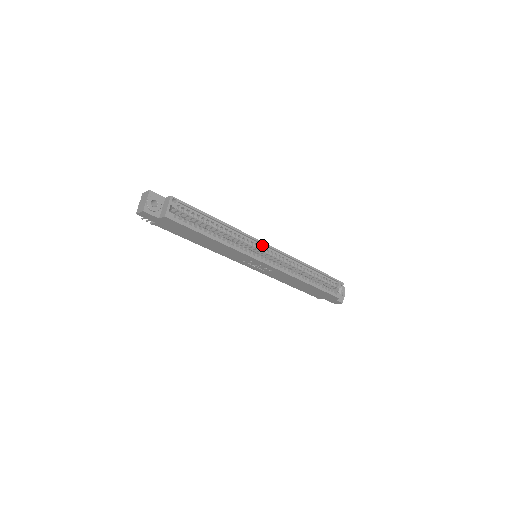
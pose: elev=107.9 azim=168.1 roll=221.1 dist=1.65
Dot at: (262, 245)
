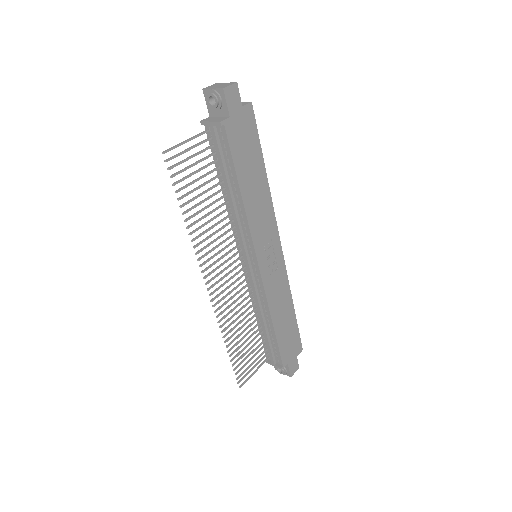
Dot at: occluded
